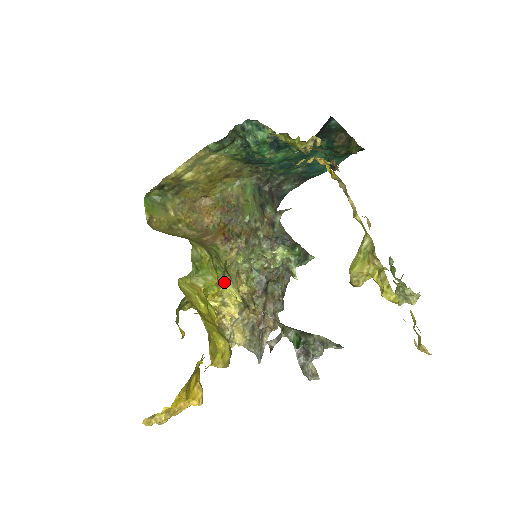
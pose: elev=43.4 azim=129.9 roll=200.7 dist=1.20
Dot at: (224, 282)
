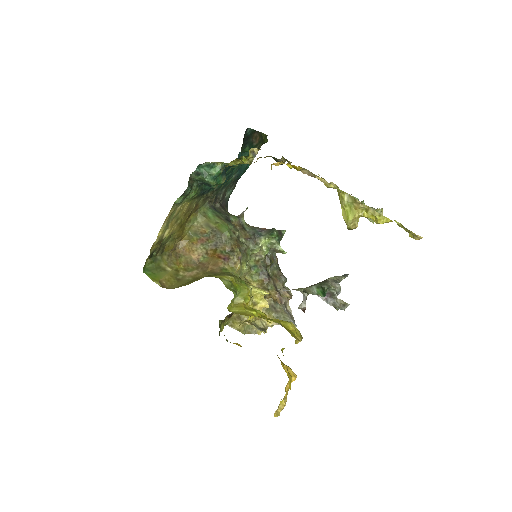
Dot at: (249, 289)
